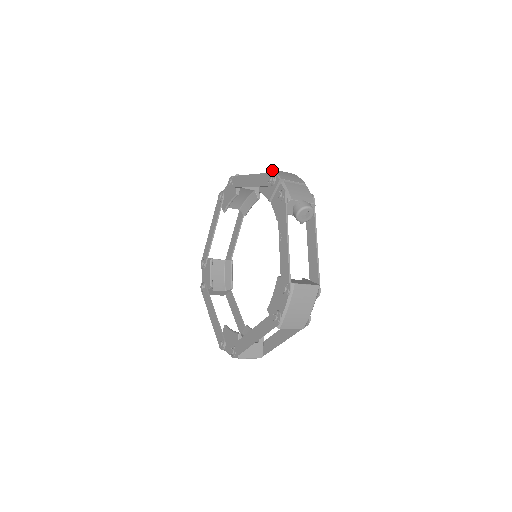
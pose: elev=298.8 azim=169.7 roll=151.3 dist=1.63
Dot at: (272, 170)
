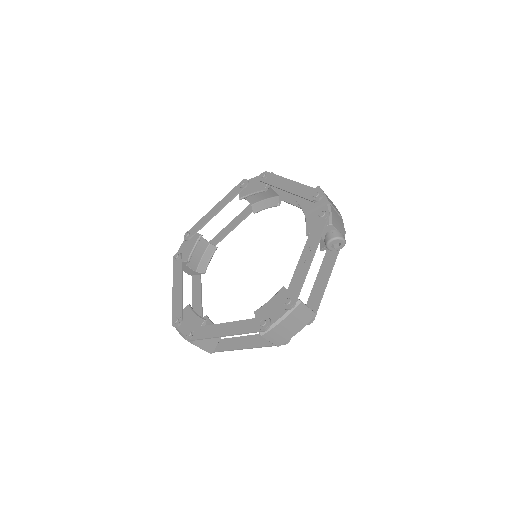
Dot at: occluded
